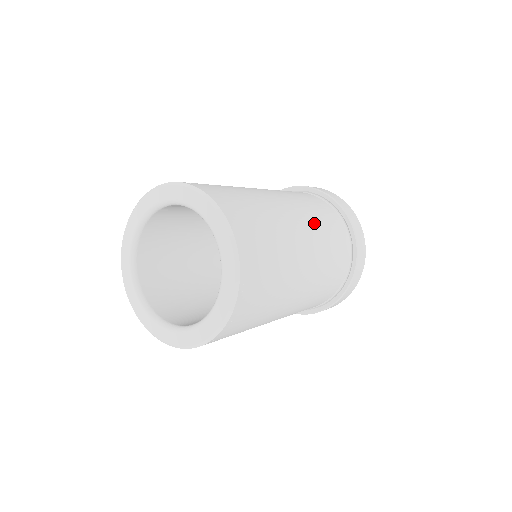
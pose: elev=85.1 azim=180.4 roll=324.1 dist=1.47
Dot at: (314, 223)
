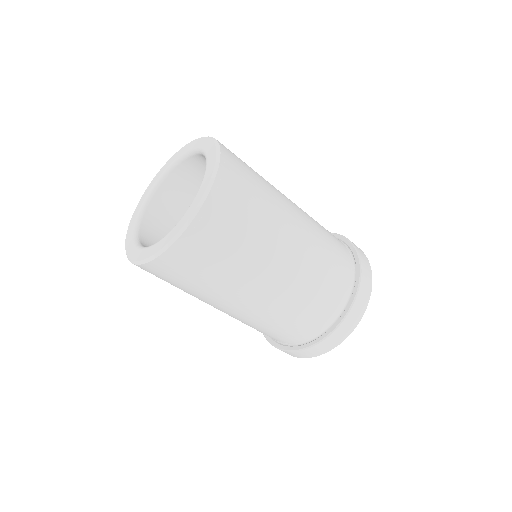
Dot at: (312, 258)
